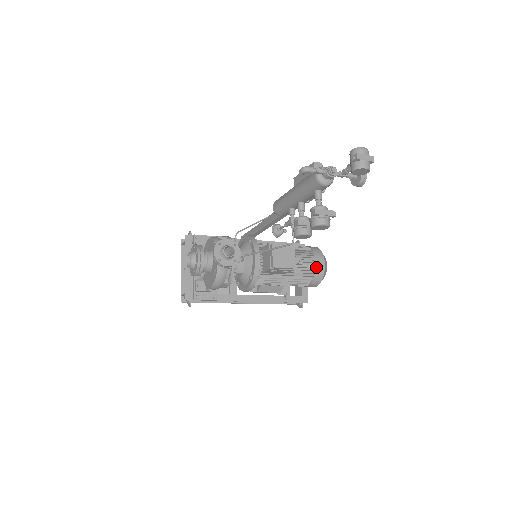
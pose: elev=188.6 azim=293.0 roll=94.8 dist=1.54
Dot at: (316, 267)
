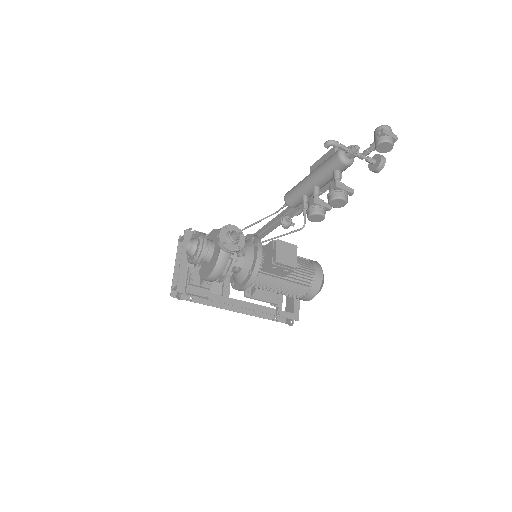
Dot at: (314, 277)
